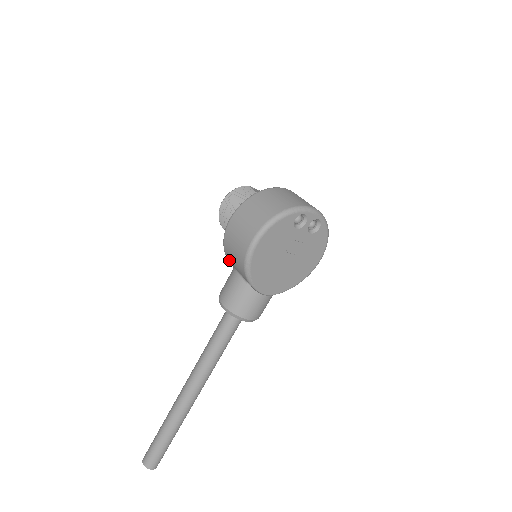
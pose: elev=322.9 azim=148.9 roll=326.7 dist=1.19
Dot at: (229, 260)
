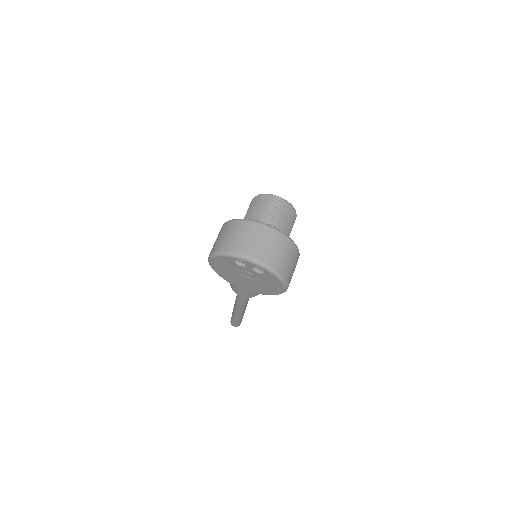
Dot at: occluded
